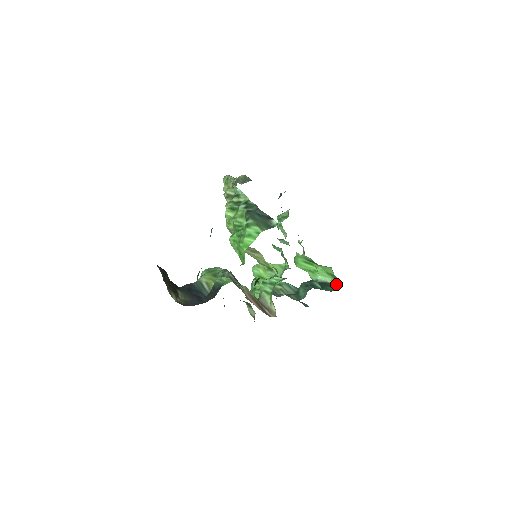
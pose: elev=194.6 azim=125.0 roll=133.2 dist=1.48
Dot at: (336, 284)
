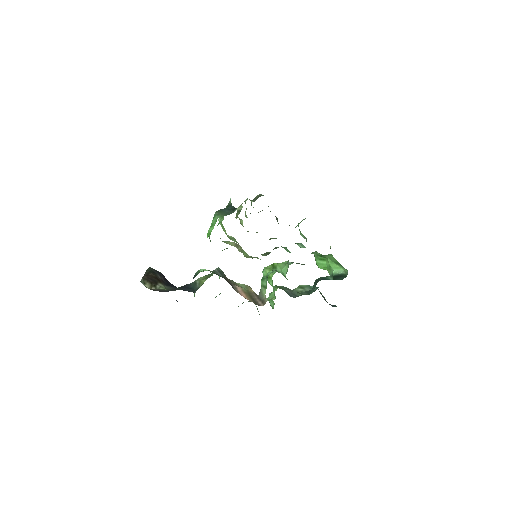
Dot at: (347, 273)
